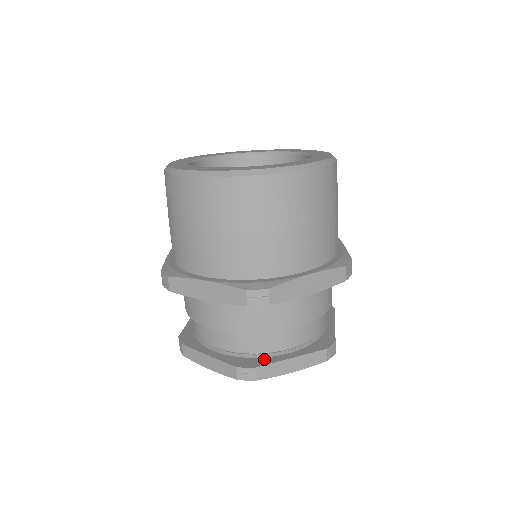
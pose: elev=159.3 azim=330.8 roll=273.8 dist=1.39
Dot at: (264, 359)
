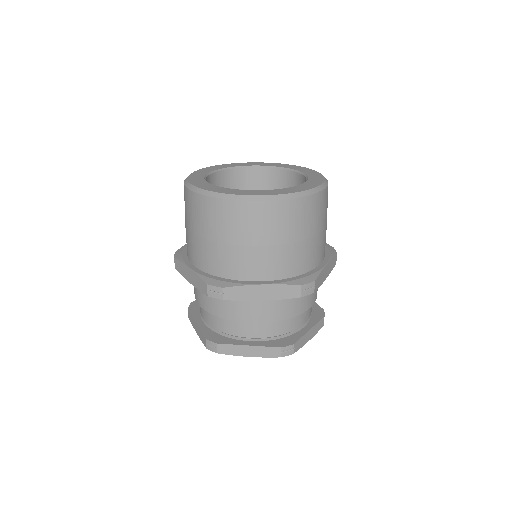
Dot at: (229, 339)
